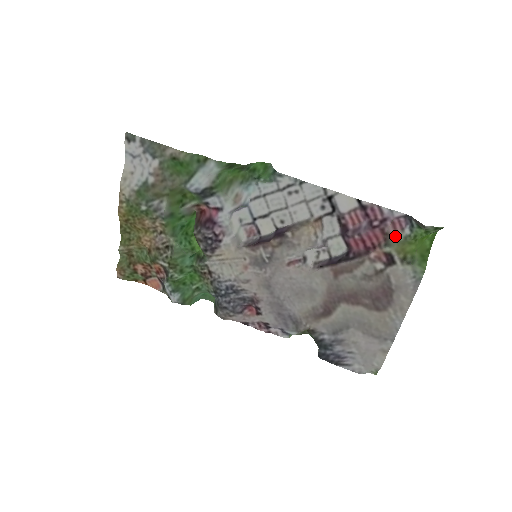
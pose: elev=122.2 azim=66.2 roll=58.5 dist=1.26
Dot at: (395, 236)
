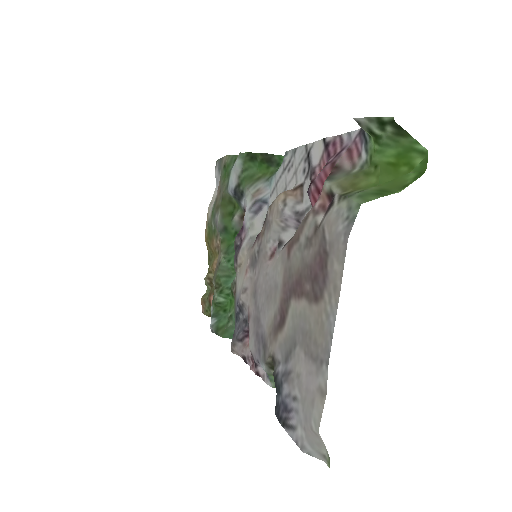
Dot at: (350, 169)
